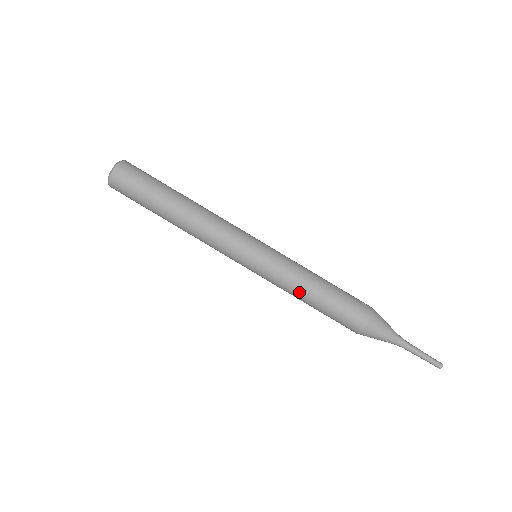
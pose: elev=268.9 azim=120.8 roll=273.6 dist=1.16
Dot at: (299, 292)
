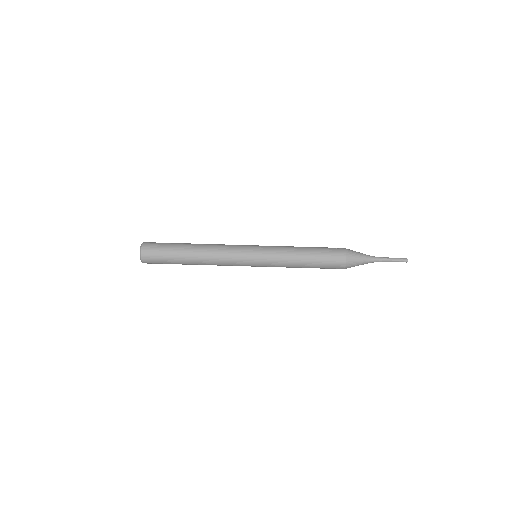
Dot at: (294, 265)
